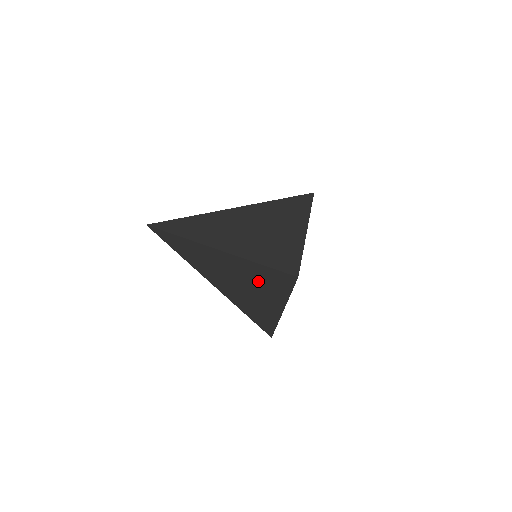
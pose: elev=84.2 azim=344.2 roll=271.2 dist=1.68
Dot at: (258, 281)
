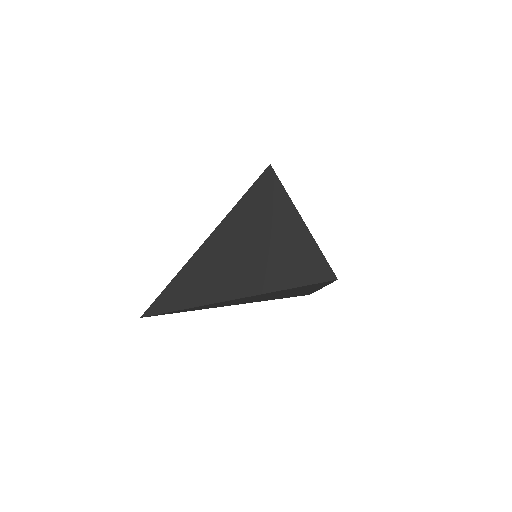
Dot at: (290, 291)
